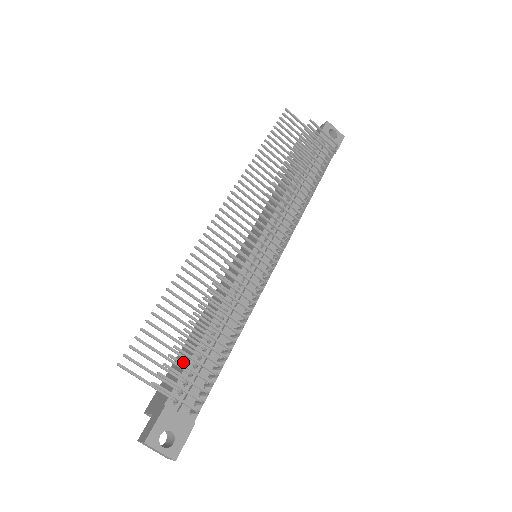
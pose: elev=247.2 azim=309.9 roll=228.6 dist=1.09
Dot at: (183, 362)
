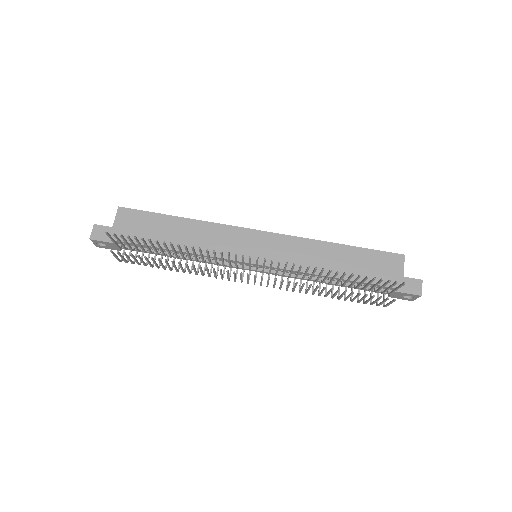
Dot at: (150, 236)
